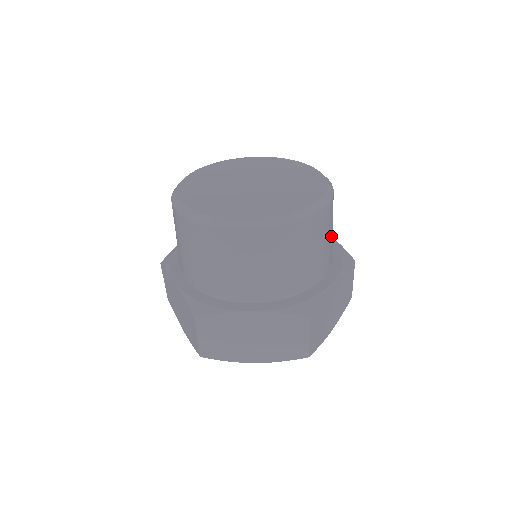
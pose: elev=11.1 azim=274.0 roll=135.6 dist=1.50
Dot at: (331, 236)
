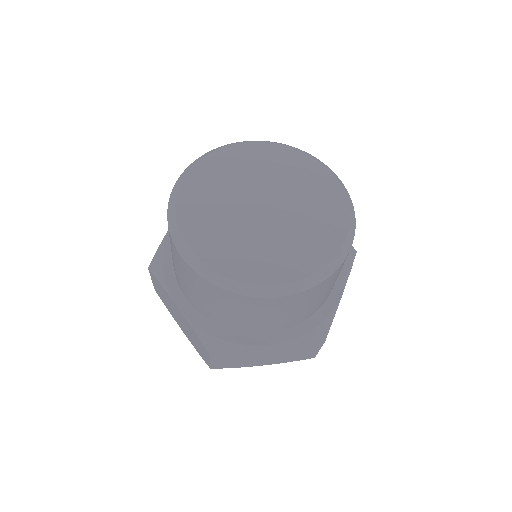
Dot at: occluded
